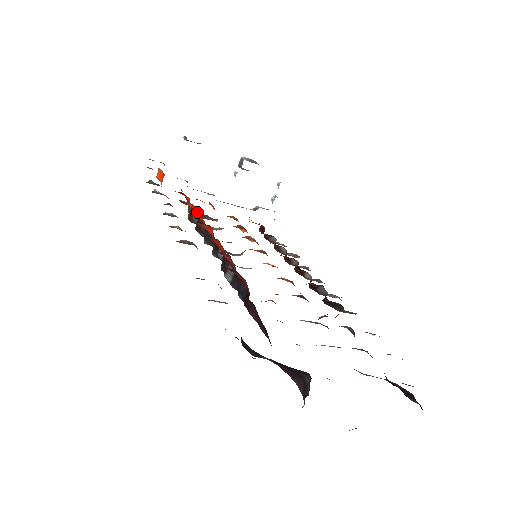
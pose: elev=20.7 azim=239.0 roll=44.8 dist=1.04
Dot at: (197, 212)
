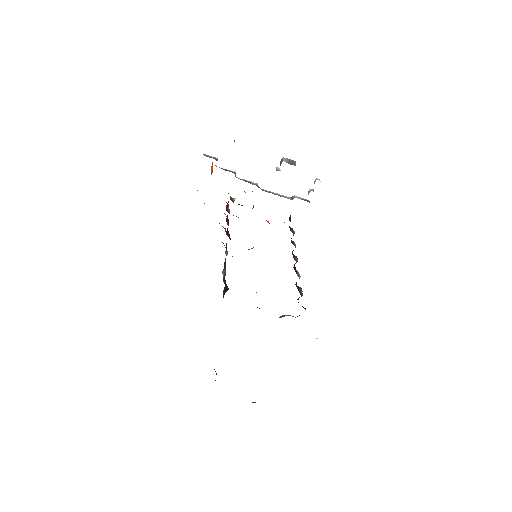
Dot at: occluded
